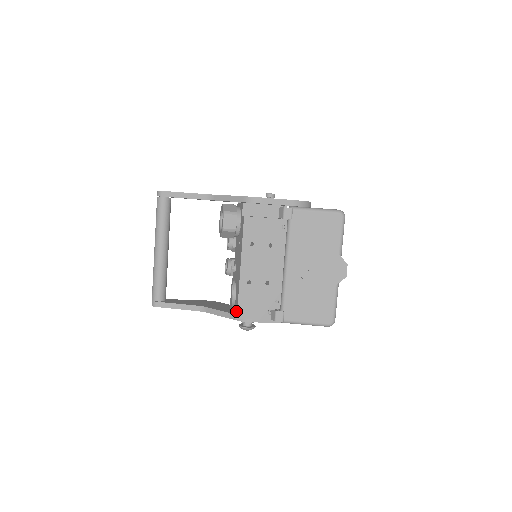
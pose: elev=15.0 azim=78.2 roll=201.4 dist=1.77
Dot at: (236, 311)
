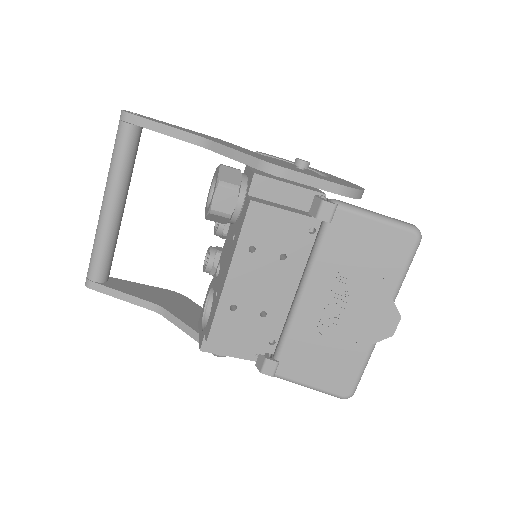
Dot at: (204, 341)
